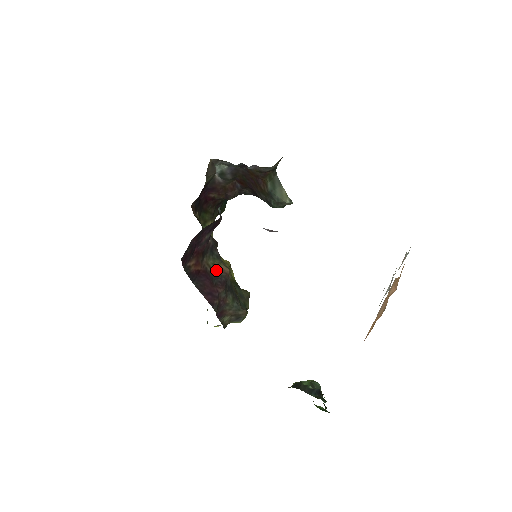
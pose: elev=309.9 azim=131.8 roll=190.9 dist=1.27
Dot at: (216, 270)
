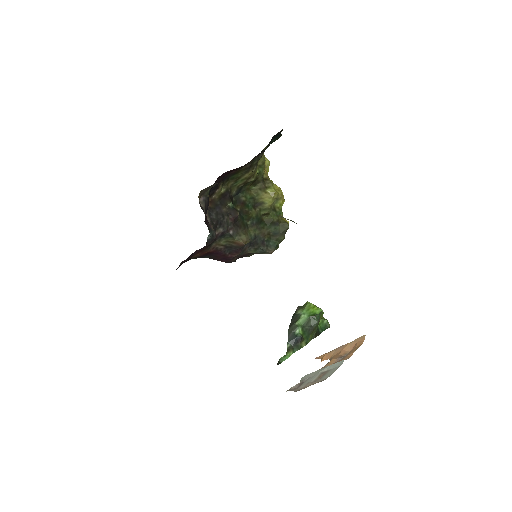
Dot at: (230, 244)
